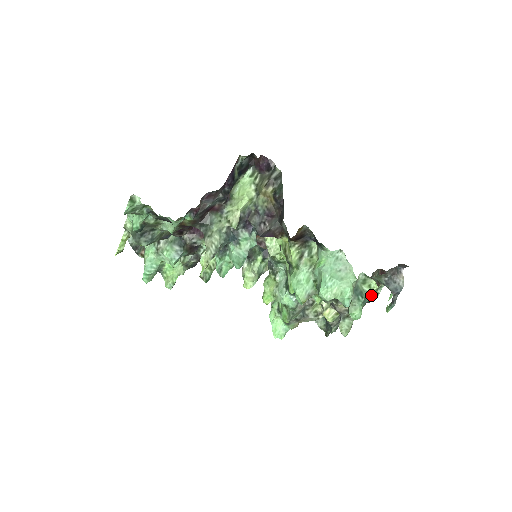
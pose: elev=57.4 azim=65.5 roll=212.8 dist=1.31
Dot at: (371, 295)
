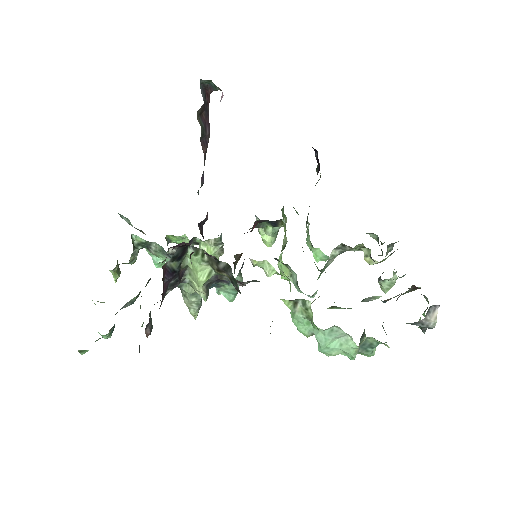
Dot at: occluded
